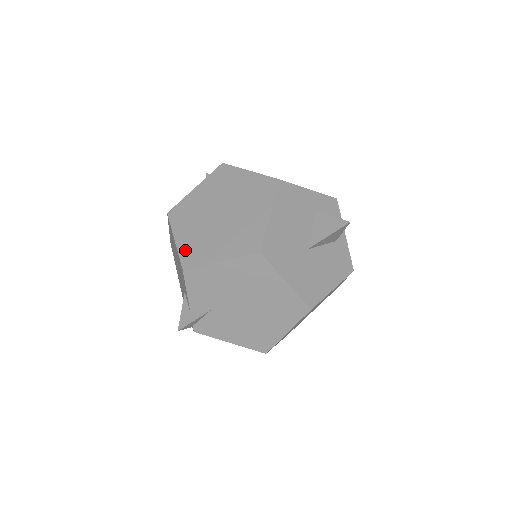
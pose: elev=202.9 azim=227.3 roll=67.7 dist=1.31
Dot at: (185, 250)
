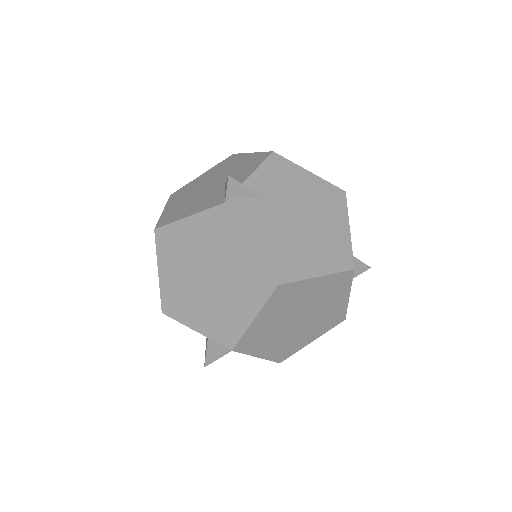
Dot at: occluded
